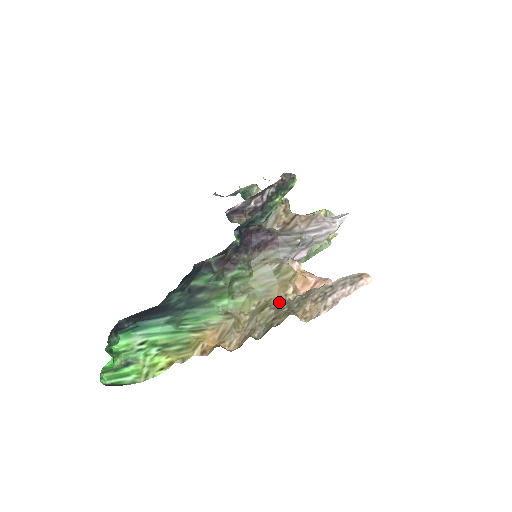
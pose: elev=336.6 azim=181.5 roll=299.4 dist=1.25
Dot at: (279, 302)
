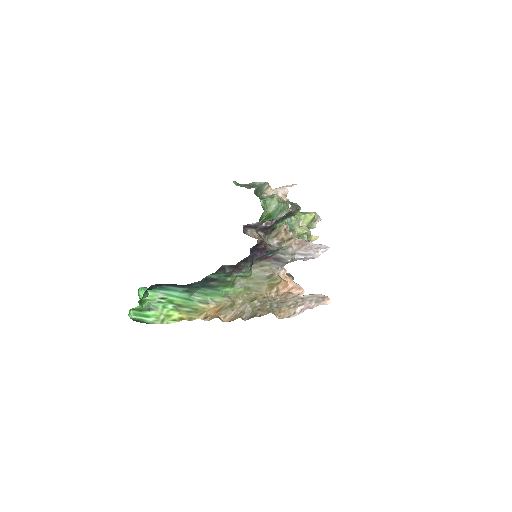
Dot at: (265, 298)
